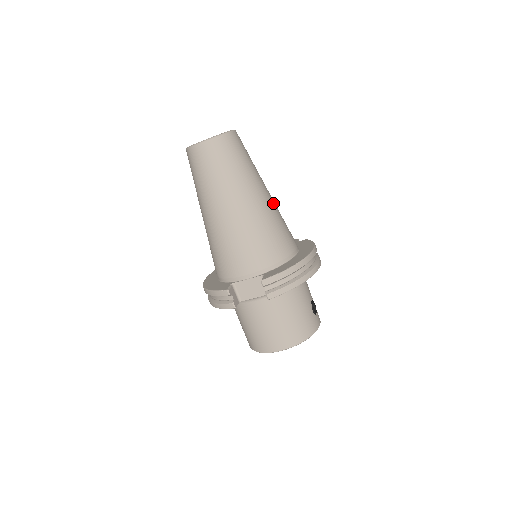
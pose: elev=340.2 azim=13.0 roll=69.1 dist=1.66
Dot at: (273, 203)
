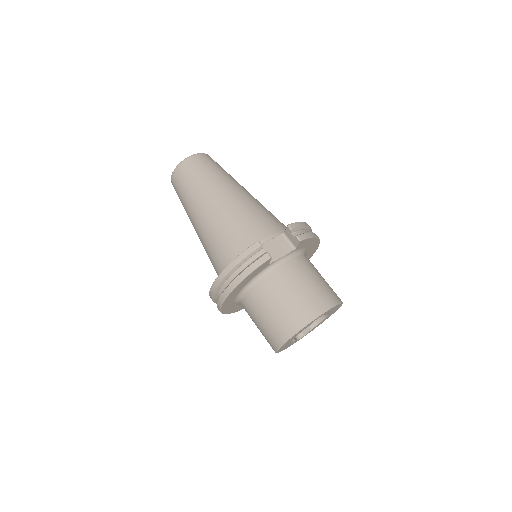
Dot at: occluded
